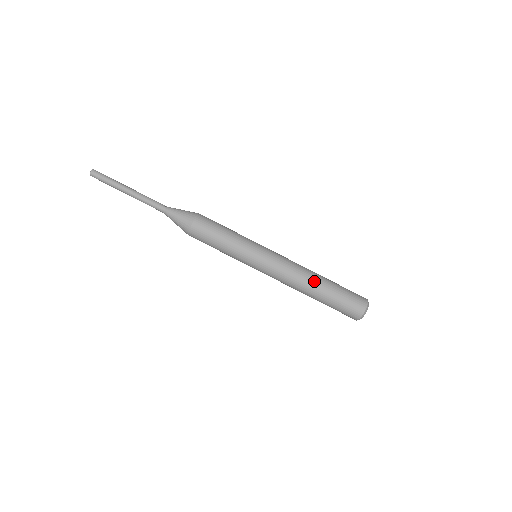
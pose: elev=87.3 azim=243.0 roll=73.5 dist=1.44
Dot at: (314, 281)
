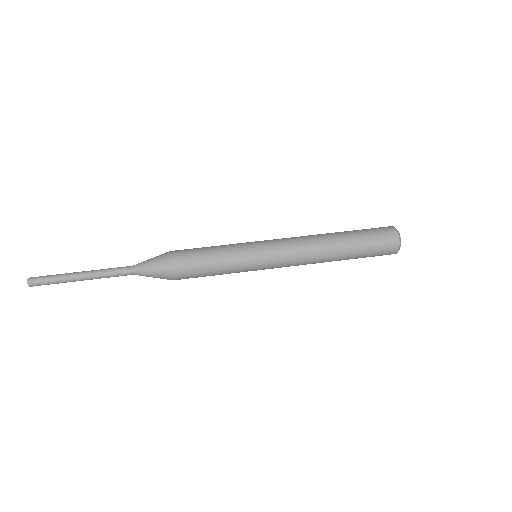
Dot at: (331, 247)
